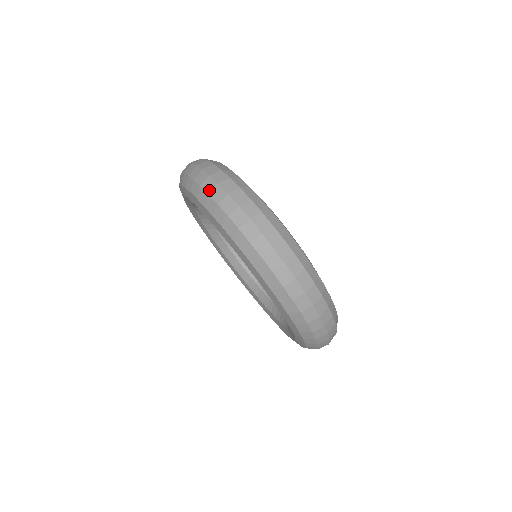
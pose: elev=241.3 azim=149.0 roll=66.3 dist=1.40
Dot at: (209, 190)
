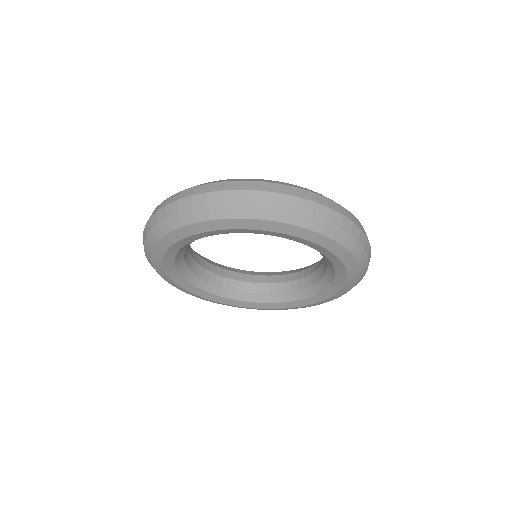
Dot at: (150, 228)
